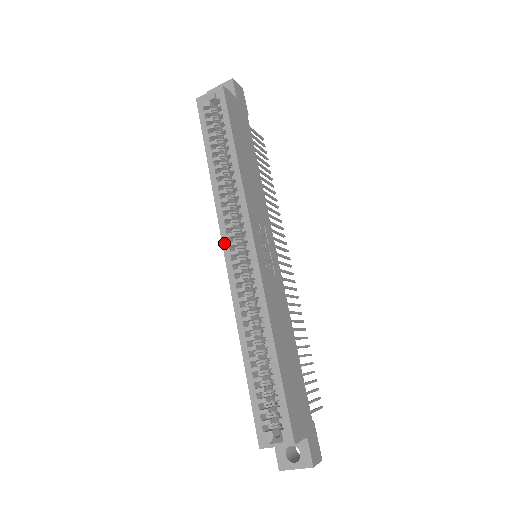
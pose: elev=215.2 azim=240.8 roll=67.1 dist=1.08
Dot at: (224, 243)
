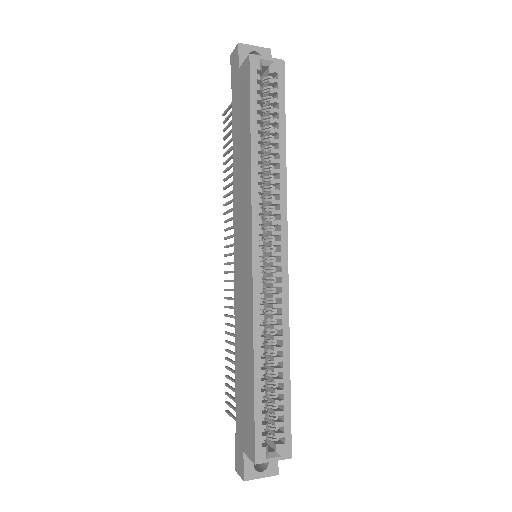
Dot at: (255, 239)
